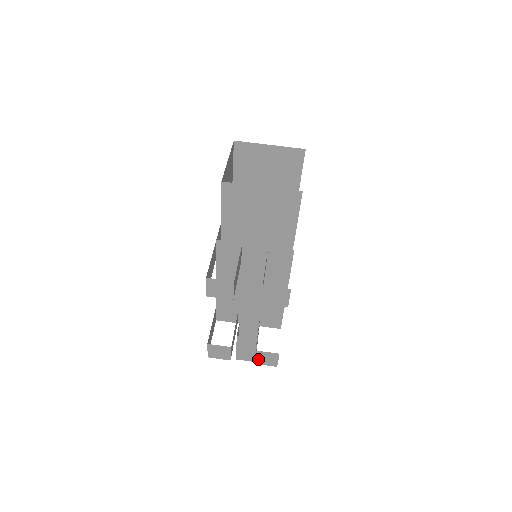
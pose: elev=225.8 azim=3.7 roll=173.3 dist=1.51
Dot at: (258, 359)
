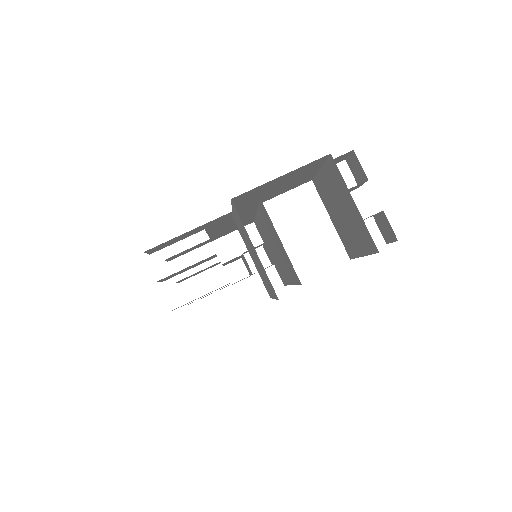
Dot at: occluded
